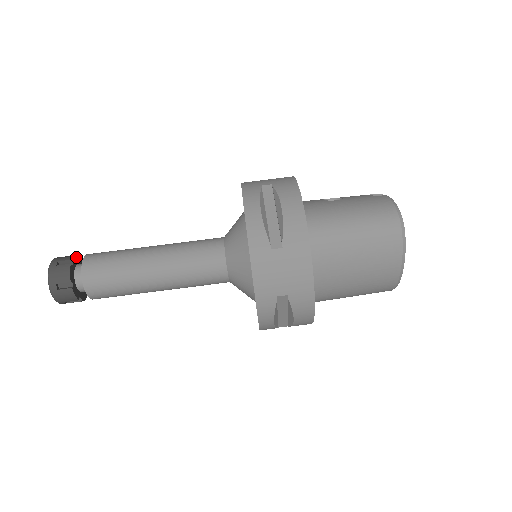
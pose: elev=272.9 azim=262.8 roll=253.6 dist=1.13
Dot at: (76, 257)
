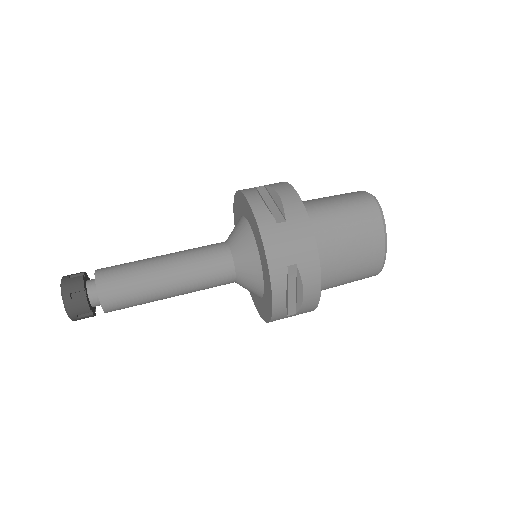
Dot at: (86, 274)
